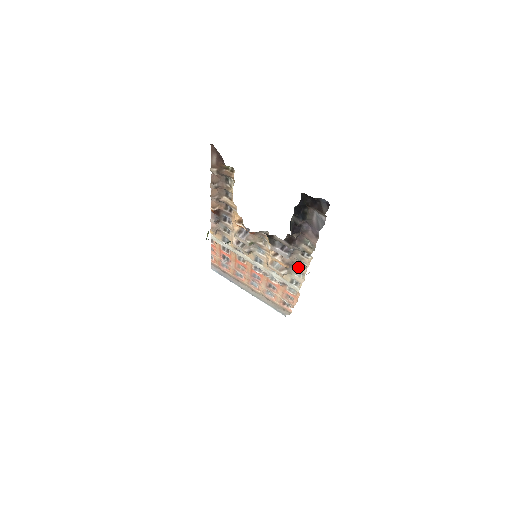
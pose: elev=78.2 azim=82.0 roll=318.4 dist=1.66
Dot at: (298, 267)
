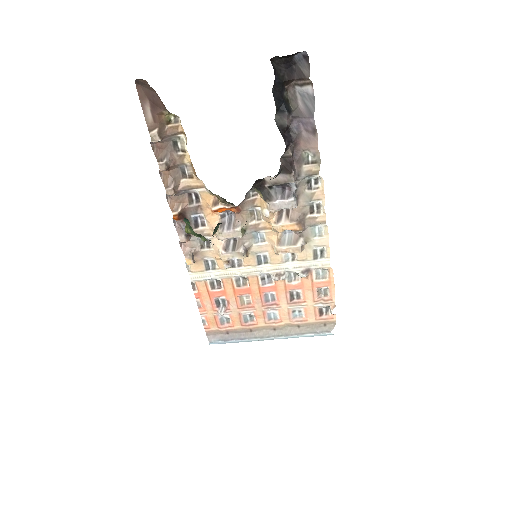
Dot at: (313, 218)
